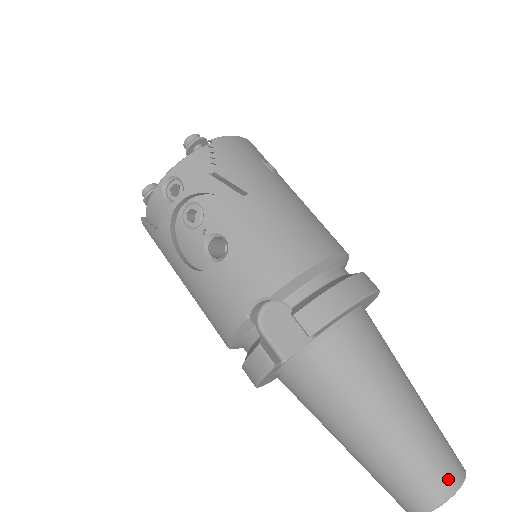
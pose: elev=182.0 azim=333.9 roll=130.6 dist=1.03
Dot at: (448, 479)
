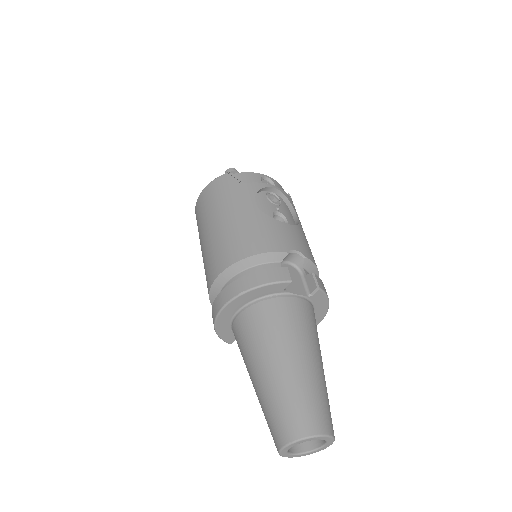
Dot at: occluded
